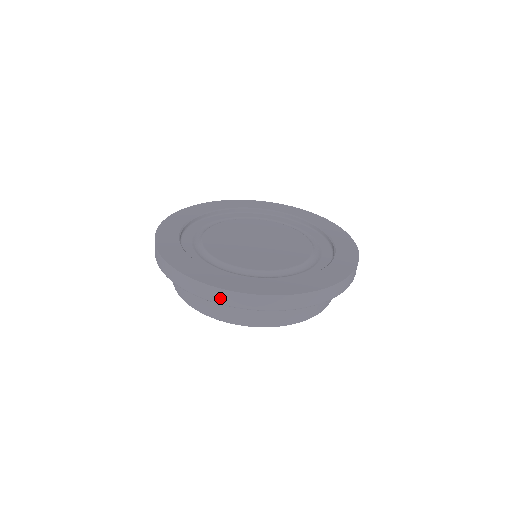
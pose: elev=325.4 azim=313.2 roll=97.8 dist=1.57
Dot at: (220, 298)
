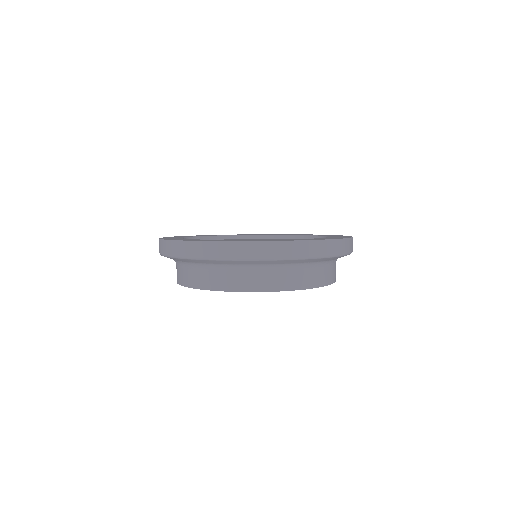
Dot at: (313, 251)
